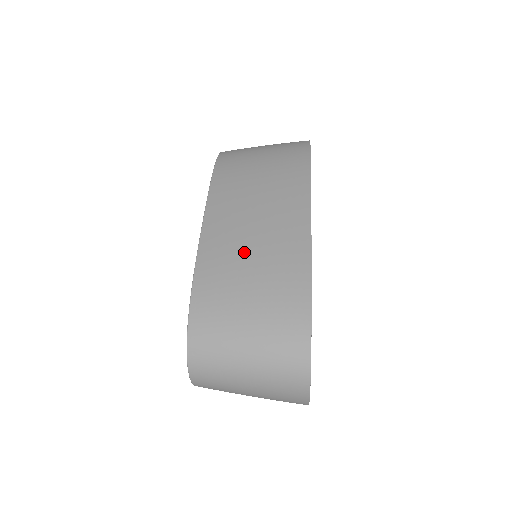
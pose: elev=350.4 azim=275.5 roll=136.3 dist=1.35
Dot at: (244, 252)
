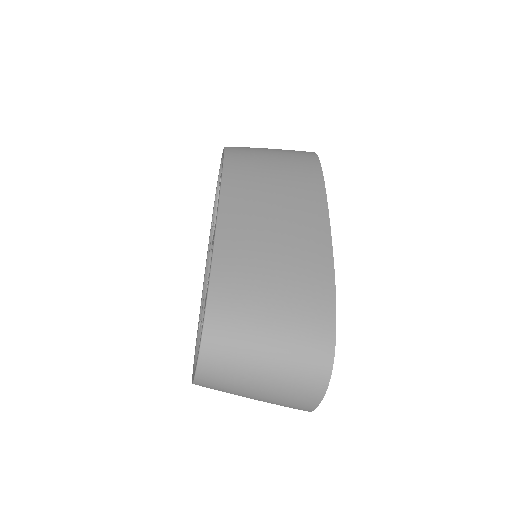
Dot at: (266, 247)
